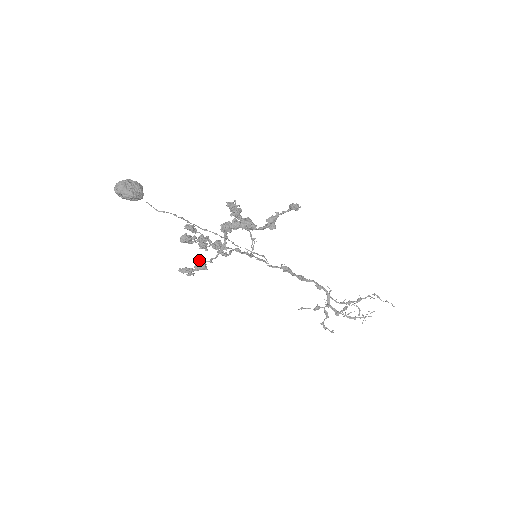
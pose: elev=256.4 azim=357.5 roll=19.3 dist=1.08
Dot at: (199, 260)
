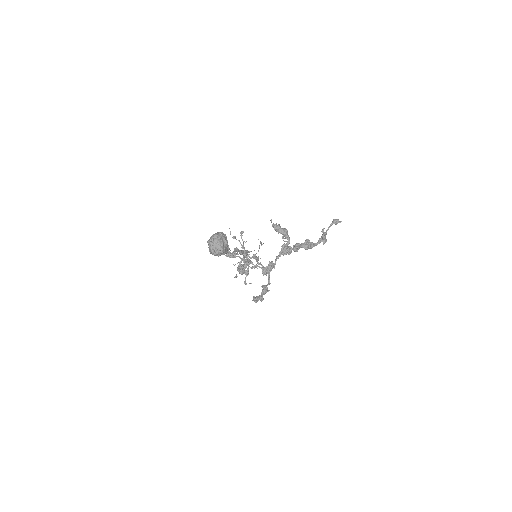
Dot at: (264, 286)
